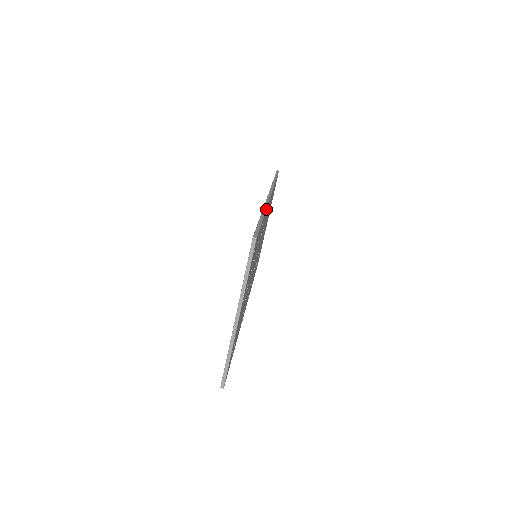
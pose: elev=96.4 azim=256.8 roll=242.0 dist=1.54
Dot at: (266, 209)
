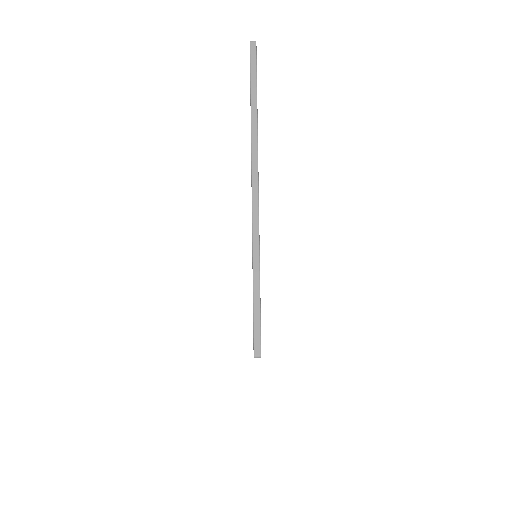
Dot at: occluded
